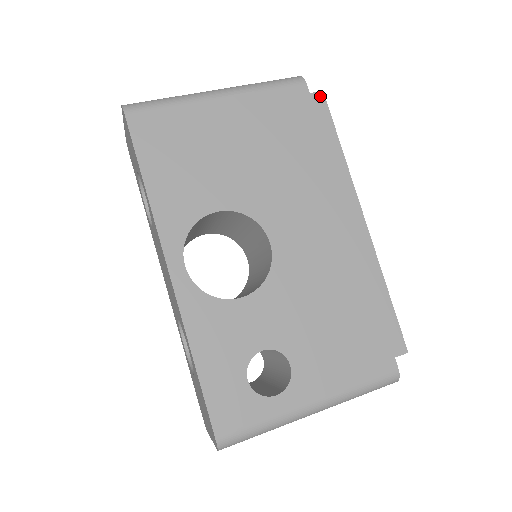
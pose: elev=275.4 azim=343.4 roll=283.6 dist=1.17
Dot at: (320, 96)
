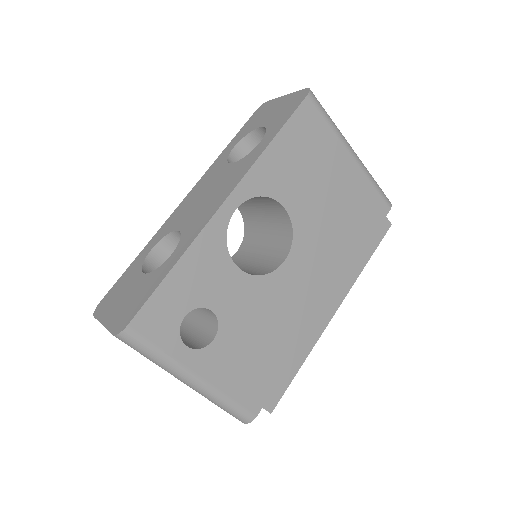
Dot at: (388, 225)
